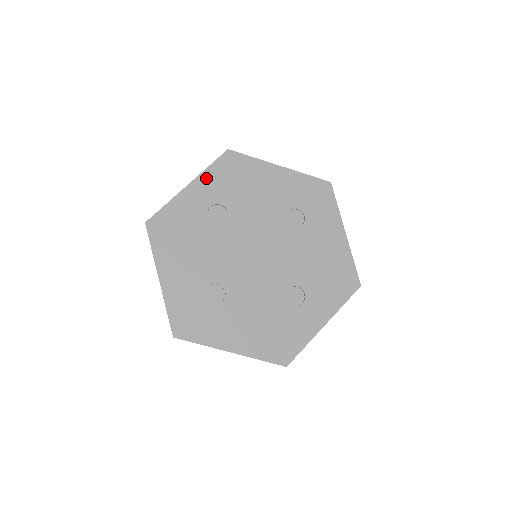
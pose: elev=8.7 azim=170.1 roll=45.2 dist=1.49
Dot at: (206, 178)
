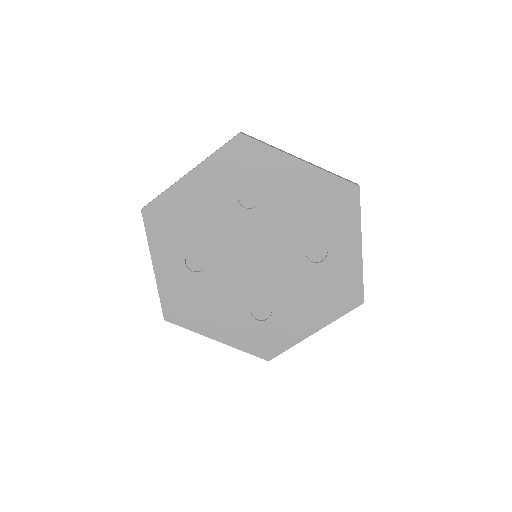
Dot at: (157, 248)
